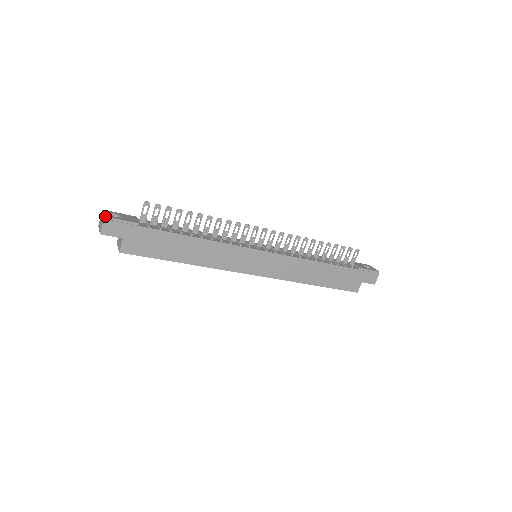
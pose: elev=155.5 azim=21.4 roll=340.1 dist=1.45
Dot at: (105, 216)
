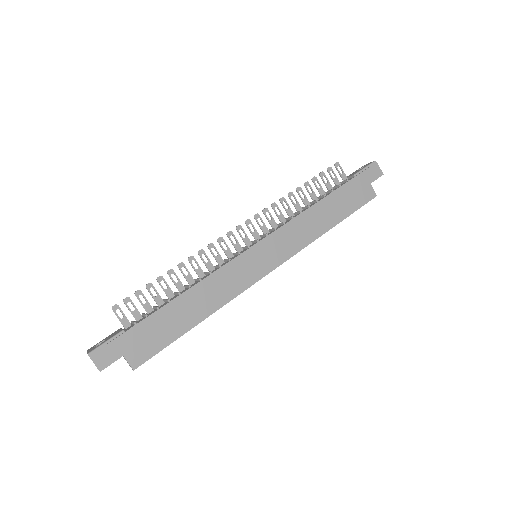
Dot at: (88, 353)
